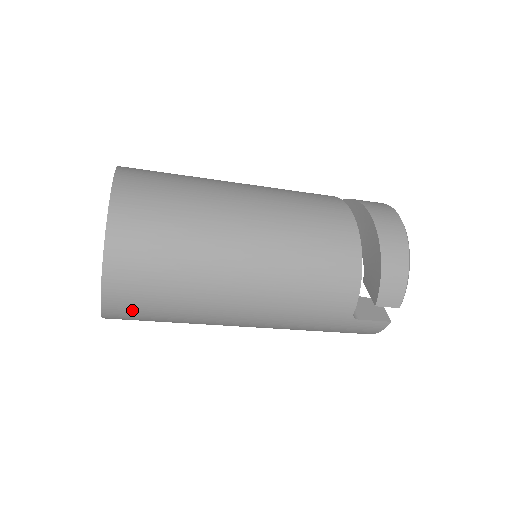
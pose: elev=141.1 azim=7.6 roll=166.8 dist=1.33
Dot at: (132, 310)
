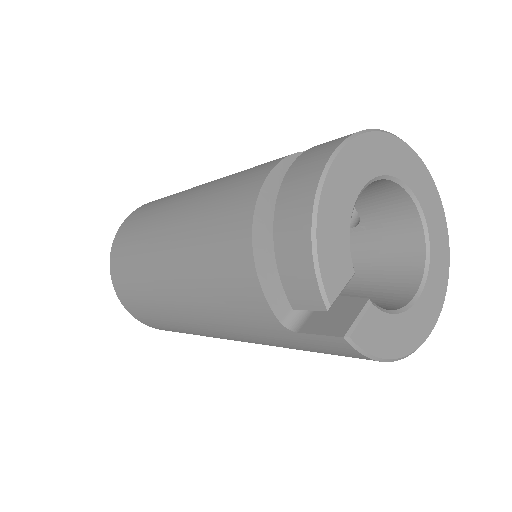
Dot at: (150, 322)
